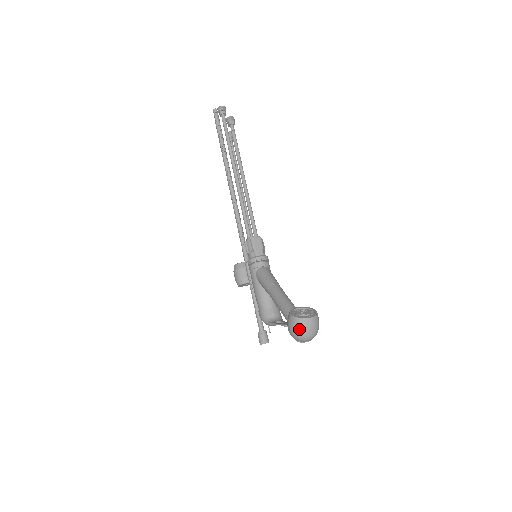
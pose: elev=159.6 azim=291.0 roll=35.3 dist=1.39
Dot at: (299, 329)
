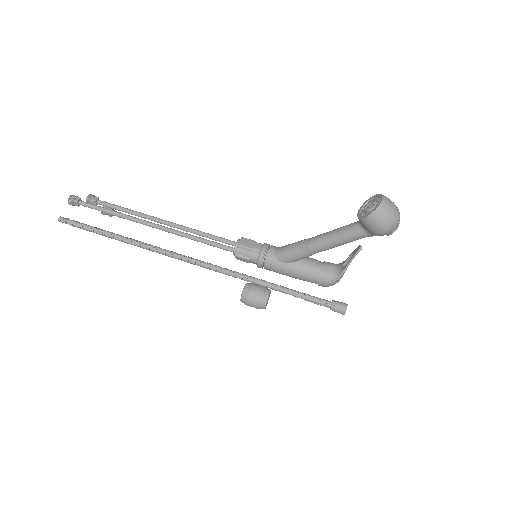
Dot at: (388, 215)
